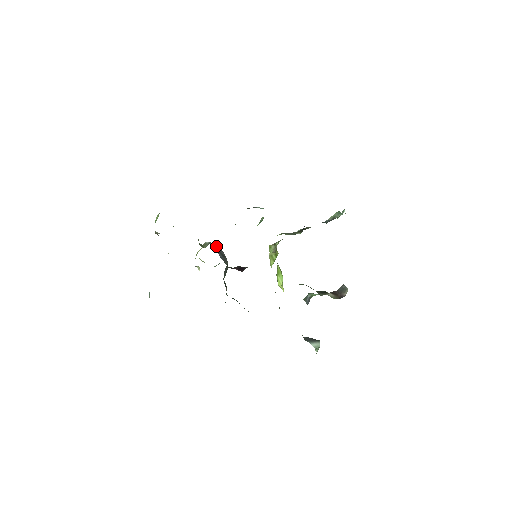
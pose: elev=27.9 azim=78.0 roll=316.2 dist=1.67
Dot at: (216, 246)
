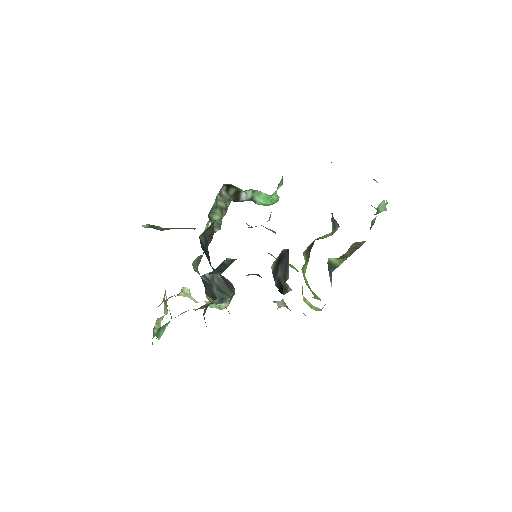
Dot at: occluded
